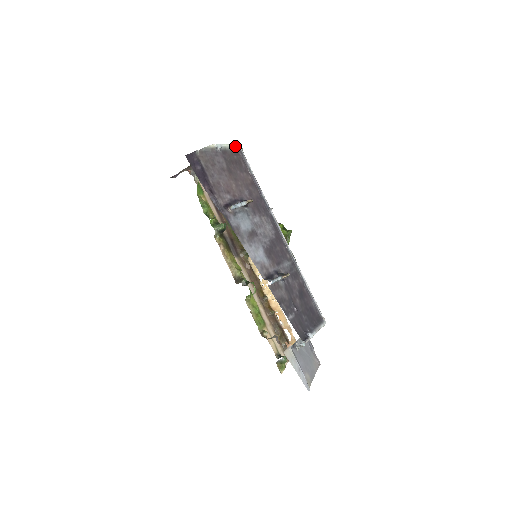
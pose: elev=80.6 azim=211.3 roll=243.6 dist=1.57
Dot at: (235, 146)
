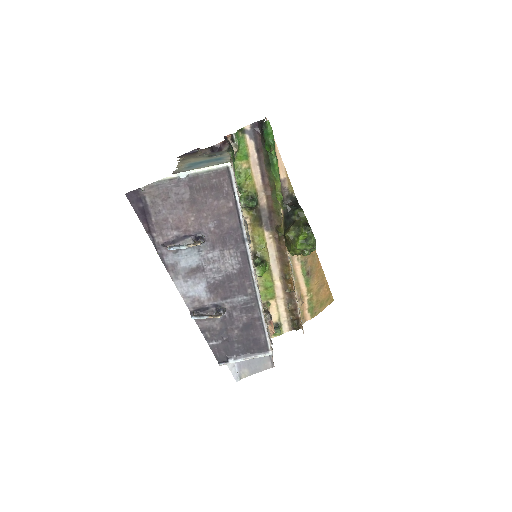
Dot at: (218, 167)
